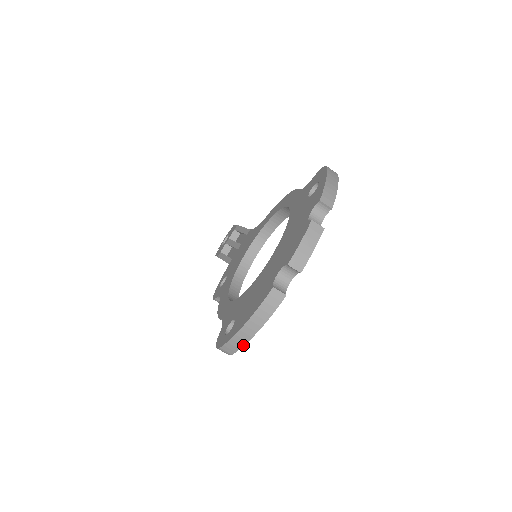
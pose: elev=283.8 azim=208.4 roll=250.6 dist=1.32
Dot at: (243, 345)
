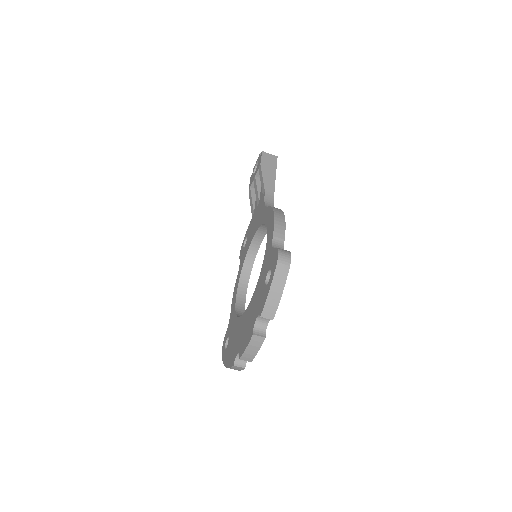
Dot at: occluded
